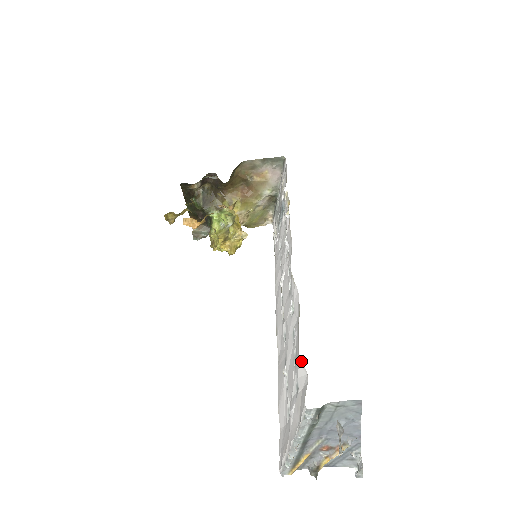
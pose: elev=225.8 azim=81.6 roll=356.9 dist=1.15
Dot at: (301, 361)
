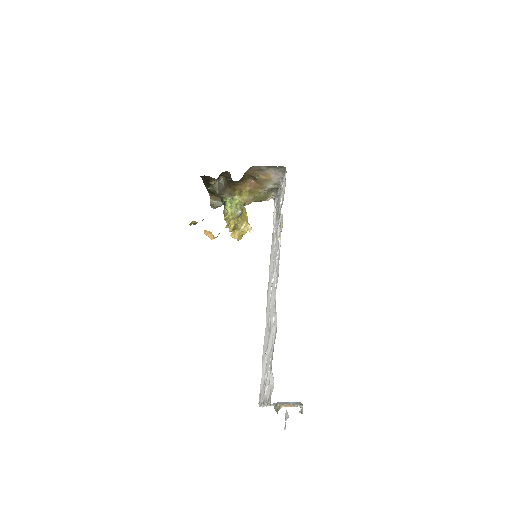
Dot at: occluded
